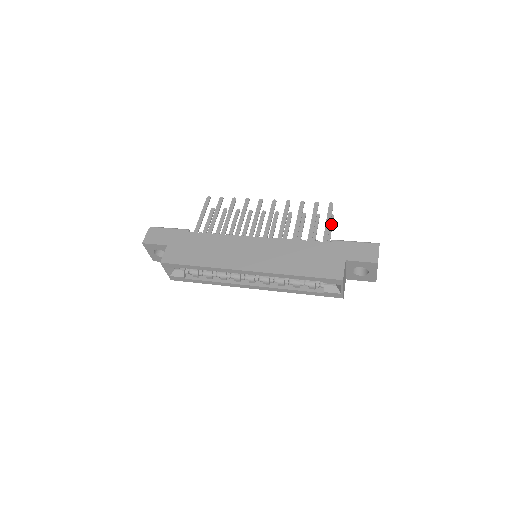
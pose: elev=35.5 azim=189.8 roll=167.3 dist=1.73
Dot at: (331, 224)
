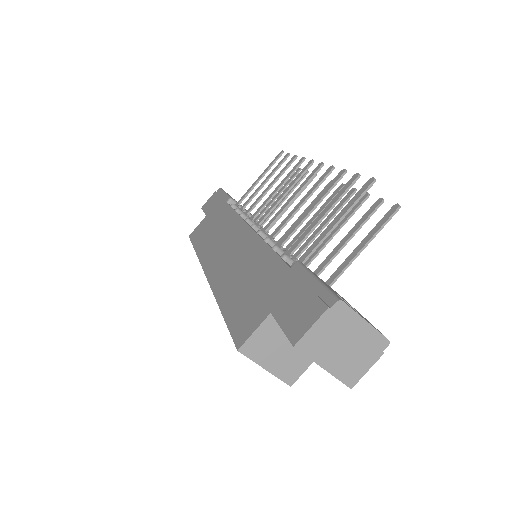
Dot at: (379, 225)
